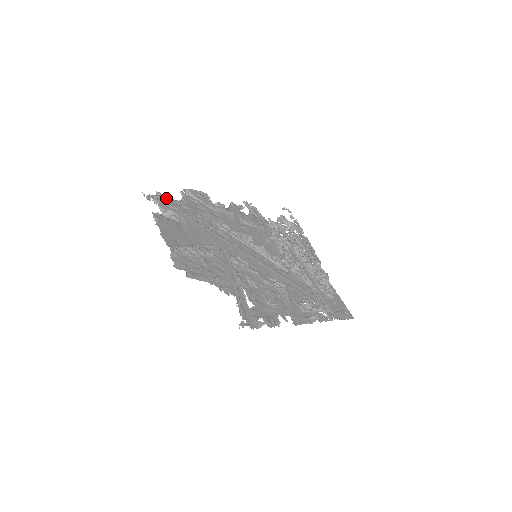
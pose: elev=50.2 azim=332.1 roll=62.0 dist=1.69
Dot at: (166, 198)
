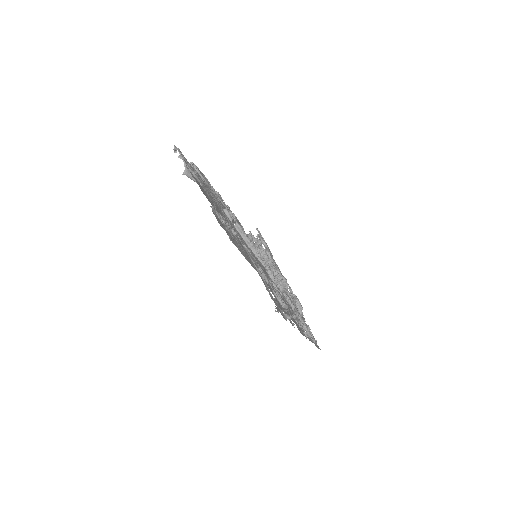
Dot at: (186, 159)
